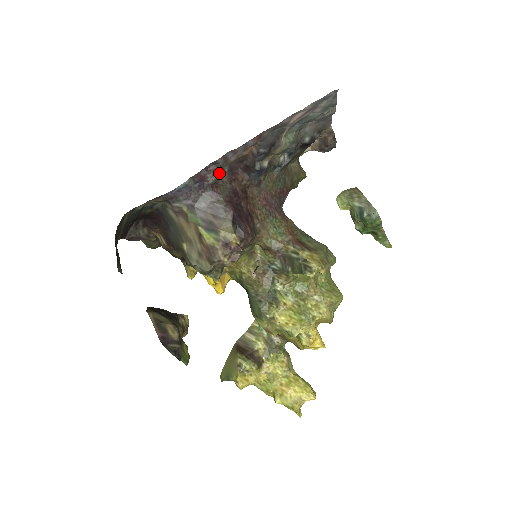
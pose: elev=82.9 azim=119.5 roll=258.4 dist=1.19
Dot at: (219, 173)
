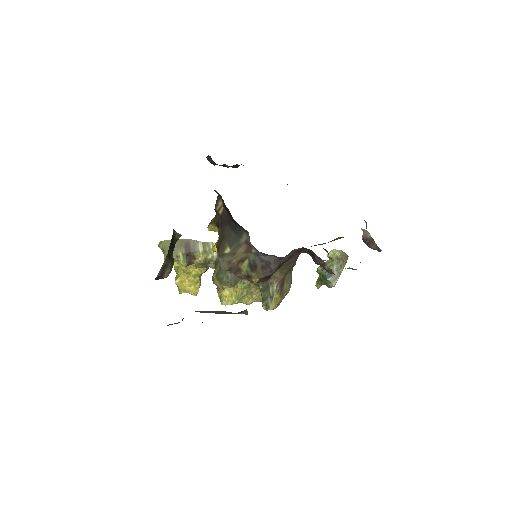
Dot at: occluded
